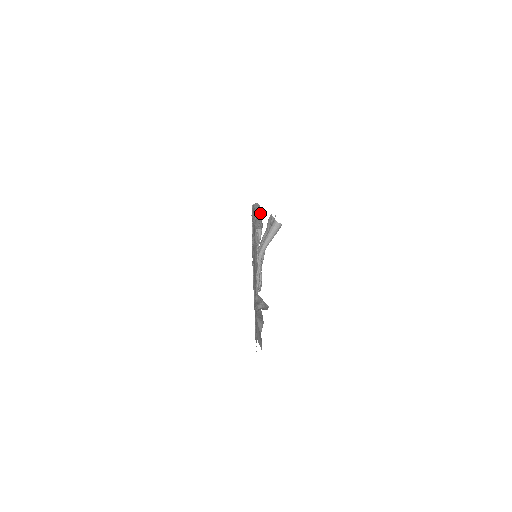
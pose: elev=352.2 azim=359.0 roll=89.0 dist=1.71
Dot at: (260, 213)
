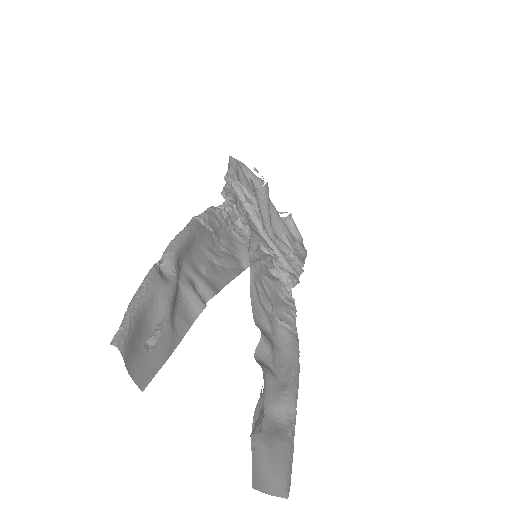
Dot at: (158, 292)
